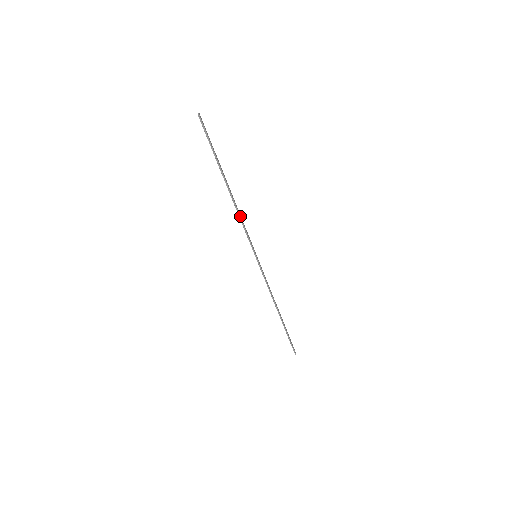
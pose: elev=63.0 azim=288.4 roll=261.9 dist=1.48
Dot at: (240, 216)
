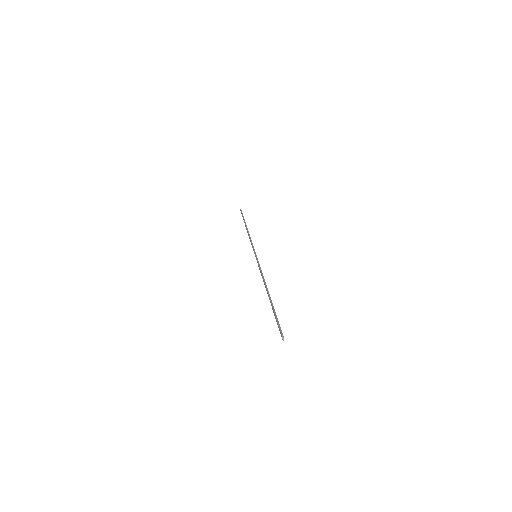
Dot at: (250, 237)
